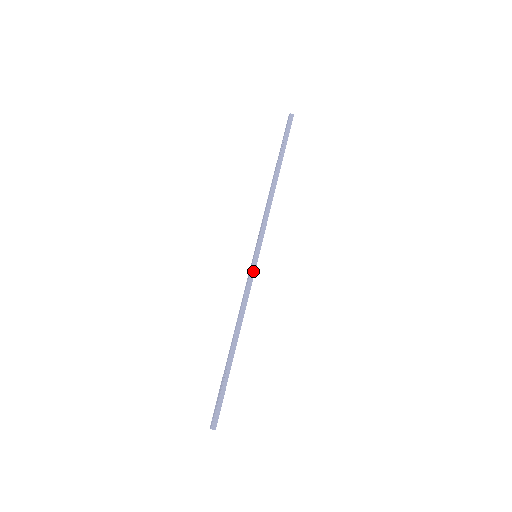
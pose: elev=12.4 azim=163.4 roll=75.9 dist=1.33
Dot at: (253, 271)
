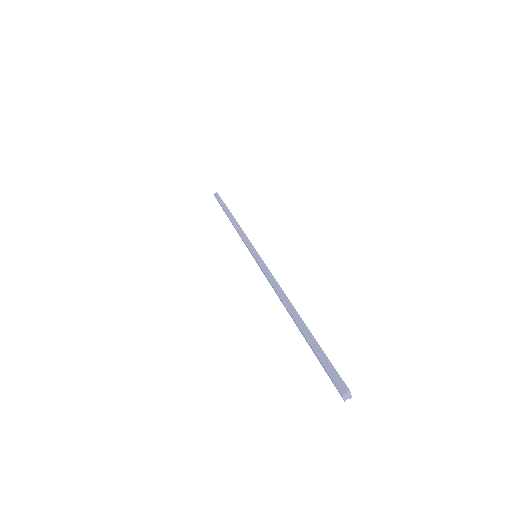
Dot at: (261, 262)
